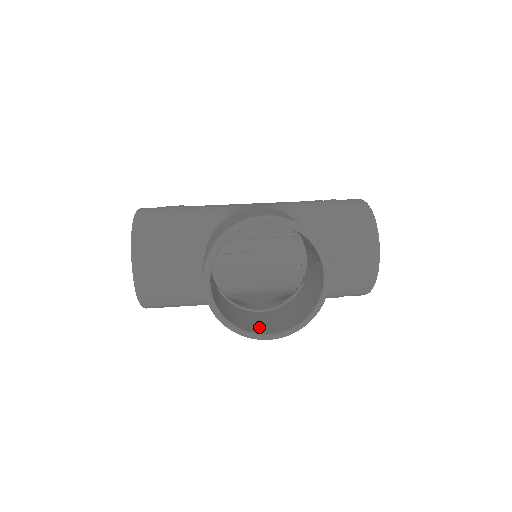
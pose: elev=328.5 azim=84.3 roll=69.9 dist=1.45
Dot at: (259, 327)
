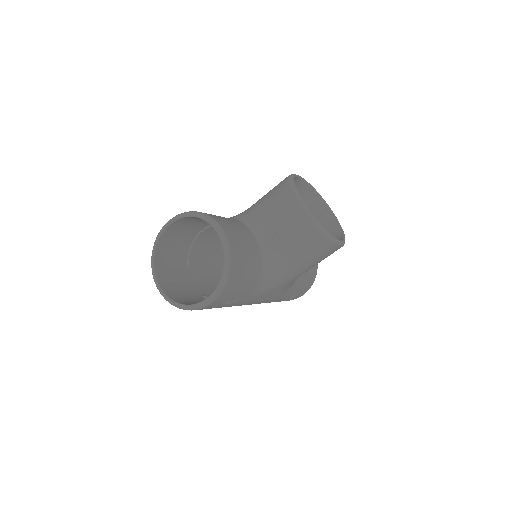
Dot at: occluded
